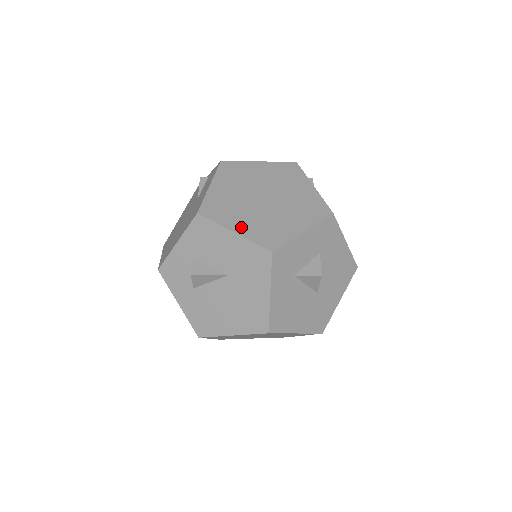
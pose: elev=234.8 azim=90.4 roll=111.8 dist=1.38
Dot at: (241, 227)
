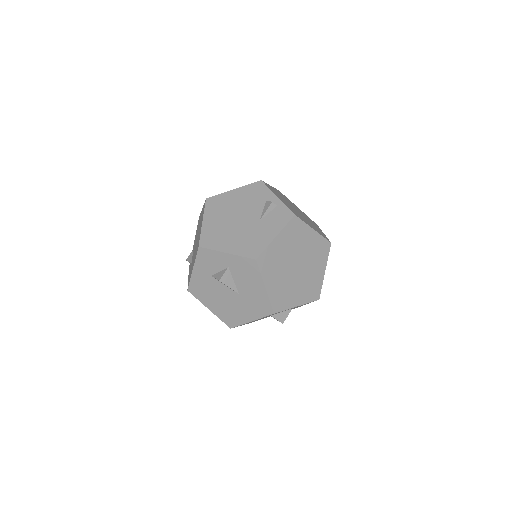
Dot at: (271, 286)
